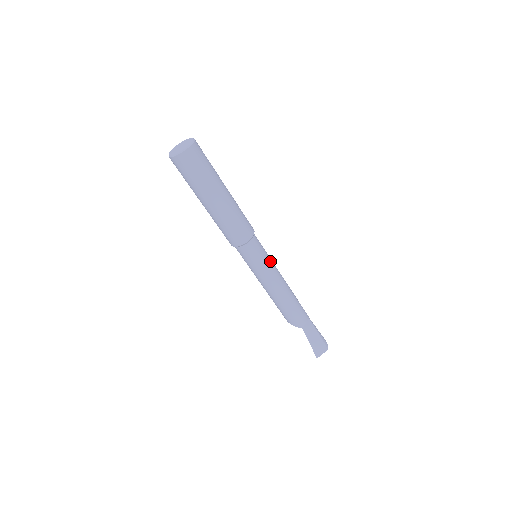
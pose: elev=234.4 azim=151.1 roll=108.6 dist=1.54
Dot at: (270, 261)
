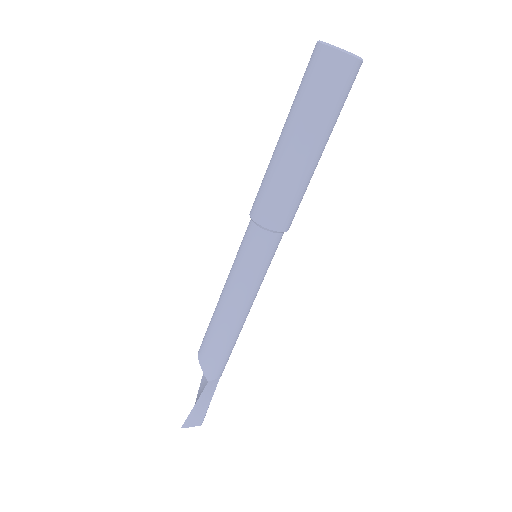
Dot at: occluded
